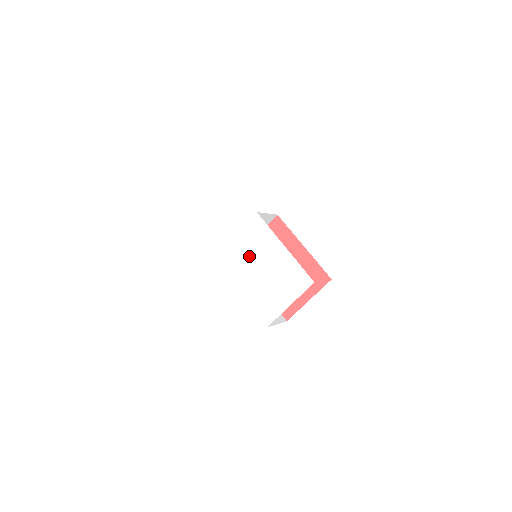
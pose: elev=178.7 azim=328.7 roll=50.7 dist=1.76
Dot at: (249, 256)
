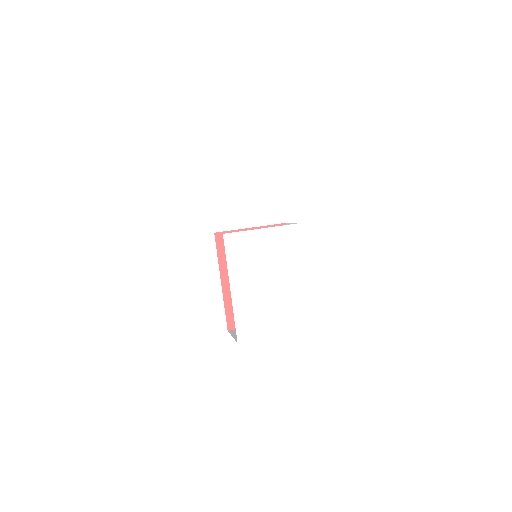
Dot at: (265, 259)
